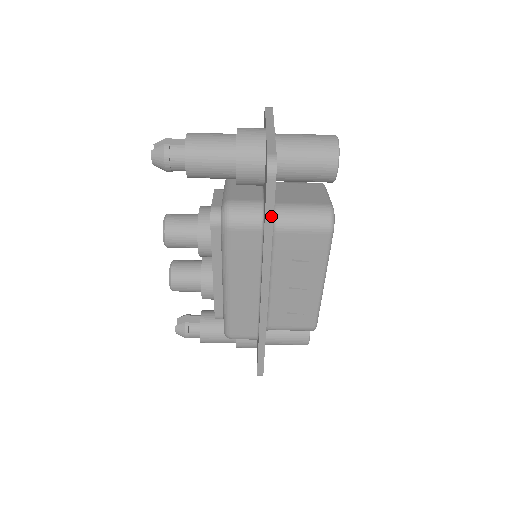
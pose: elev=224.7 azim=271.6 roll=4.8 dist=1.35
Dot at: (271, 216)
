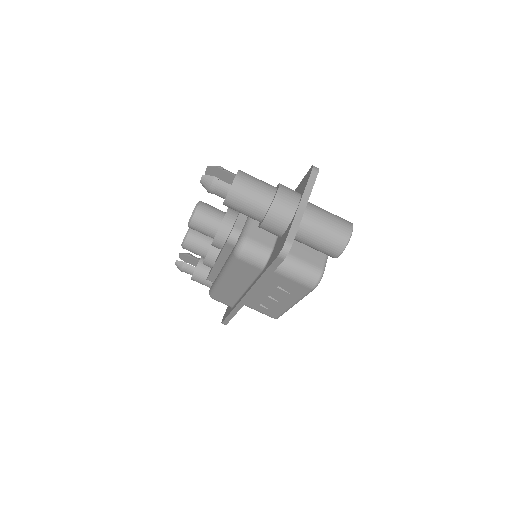
Dot at: (271, 272)
